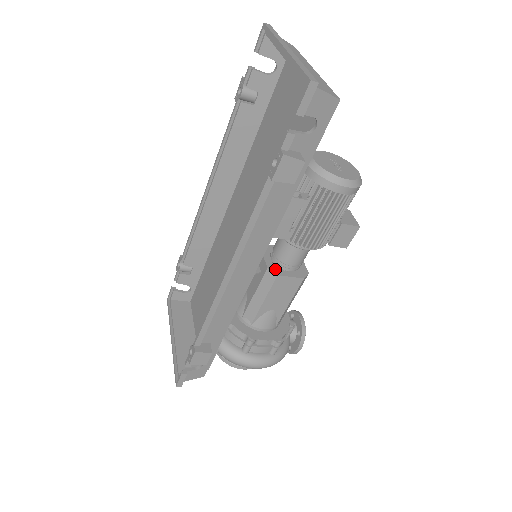
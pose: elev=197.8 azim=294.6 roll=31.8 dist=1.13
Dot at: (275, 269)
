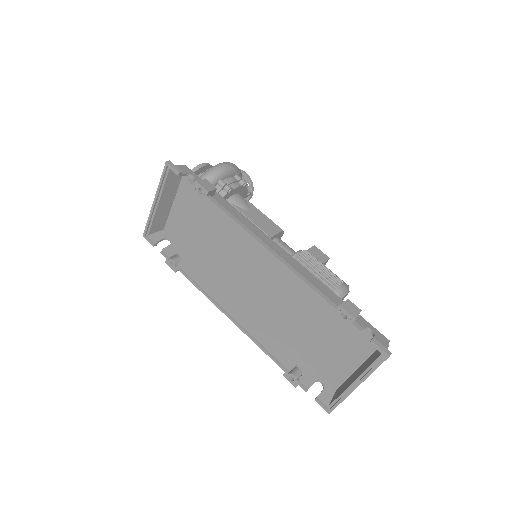
Dot at: occluded
